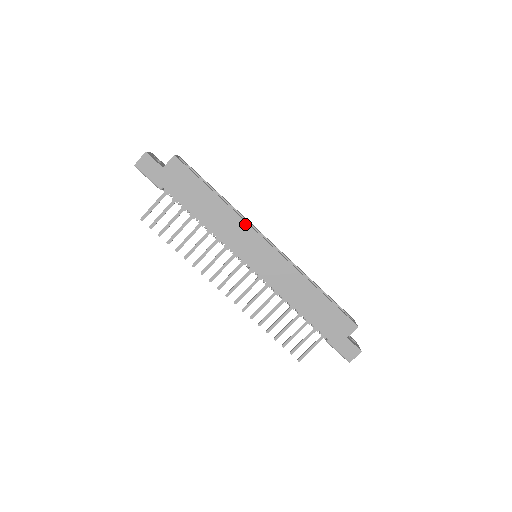
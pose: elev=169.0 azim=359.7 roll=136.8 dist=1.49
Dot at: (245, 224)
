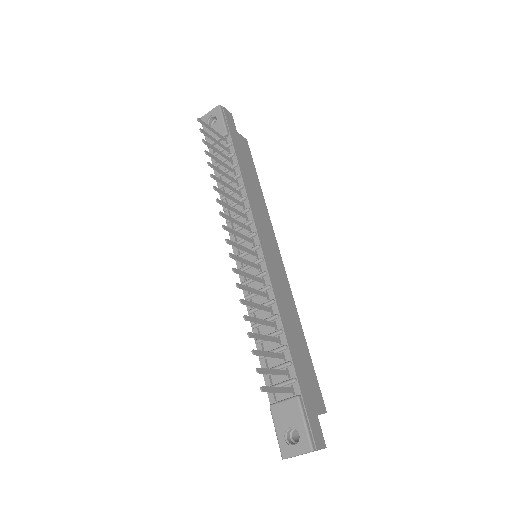
Dot at: (270, 223)
